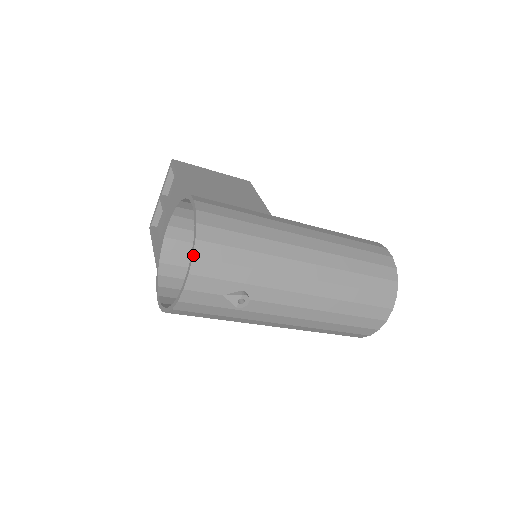
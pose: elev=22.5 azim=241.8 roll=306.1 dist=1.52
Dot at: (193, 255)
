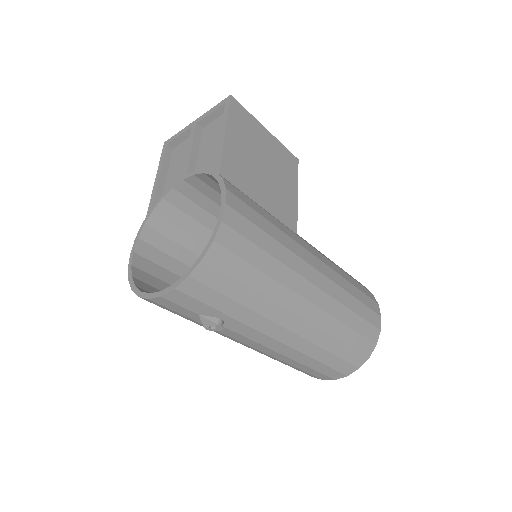
Dot at: (190, 274)
